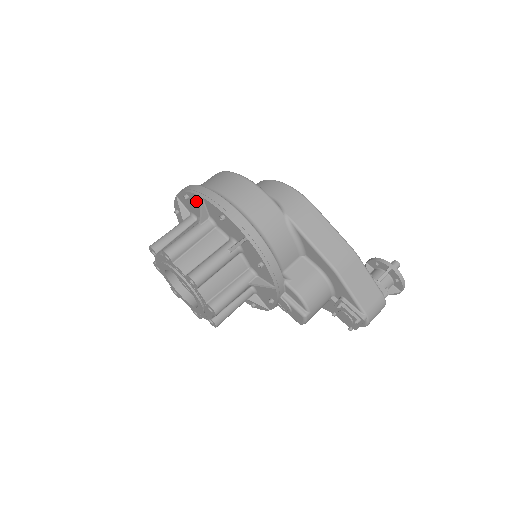
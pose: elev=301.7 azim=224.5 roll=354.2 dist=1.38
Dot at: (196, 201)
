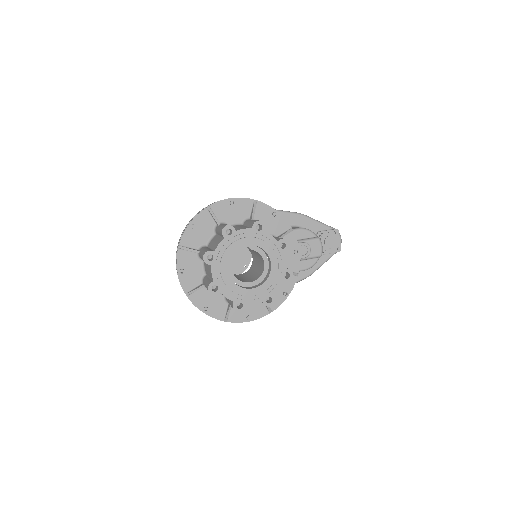
Dot at: (202, 221)
